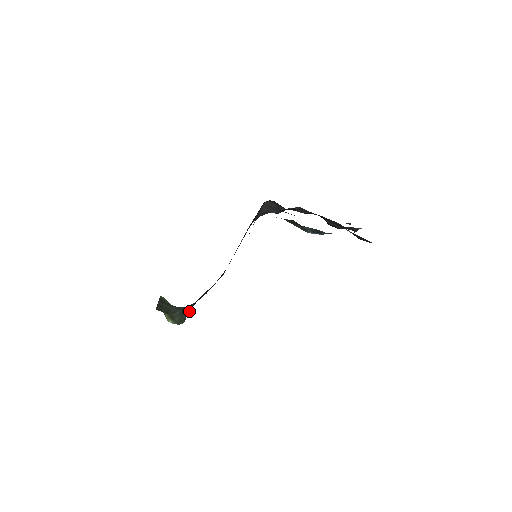
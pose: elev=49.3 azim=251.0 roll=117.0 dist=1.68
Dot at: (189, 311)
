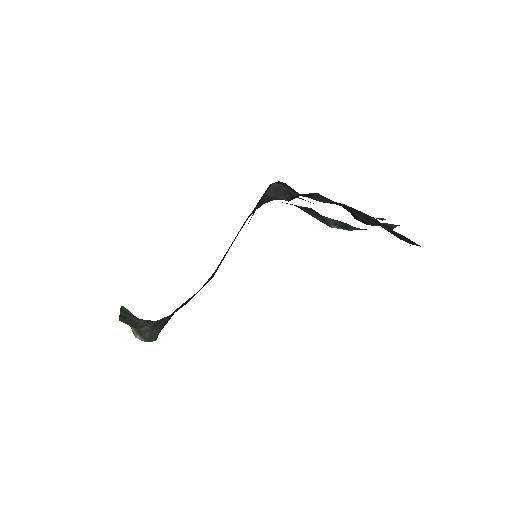
Dot at: (164, 325)
